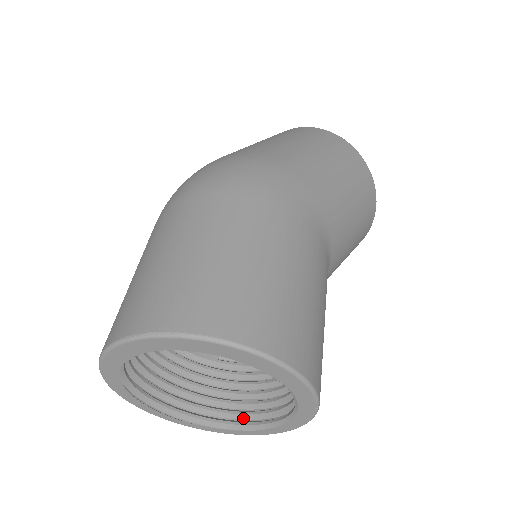
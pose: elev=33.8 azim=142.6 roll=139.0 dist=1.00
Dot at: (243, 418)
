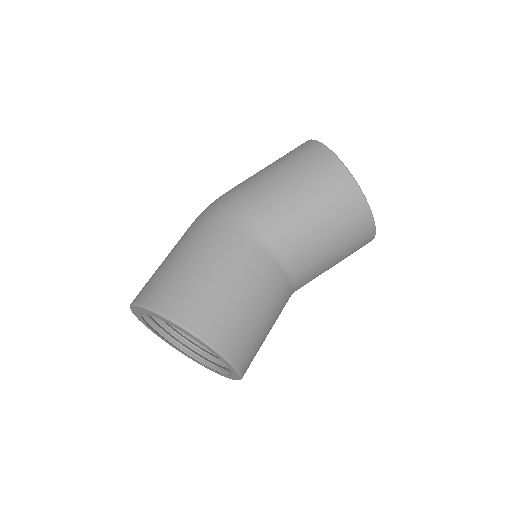
Dot at: occluded
